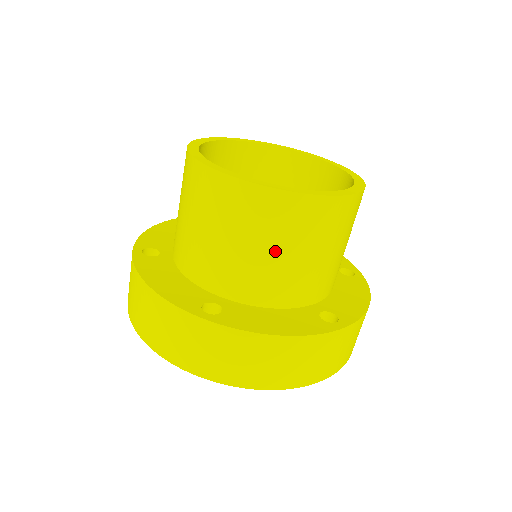
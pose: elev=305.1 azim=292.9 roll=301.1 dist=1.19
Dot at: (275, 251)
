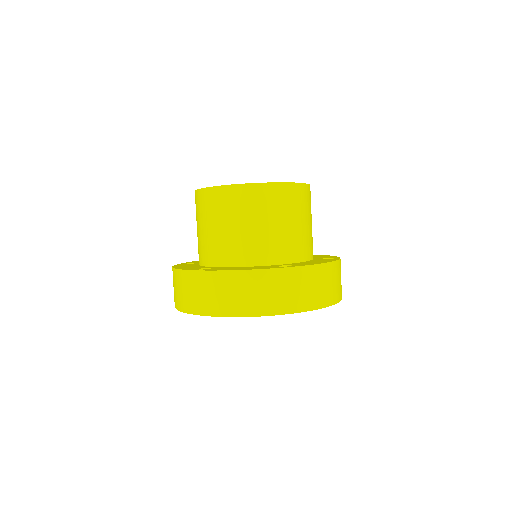
Dot at: (298, 222)
